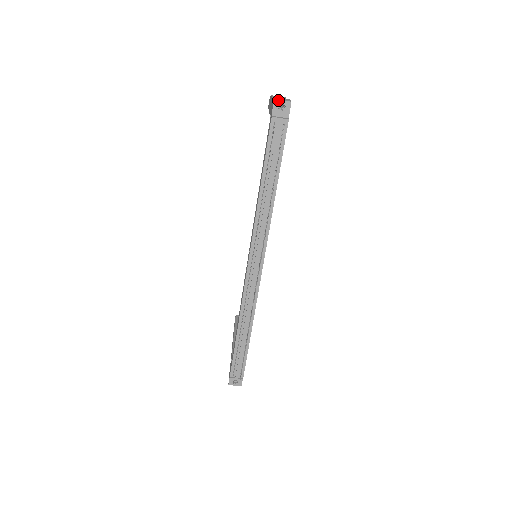
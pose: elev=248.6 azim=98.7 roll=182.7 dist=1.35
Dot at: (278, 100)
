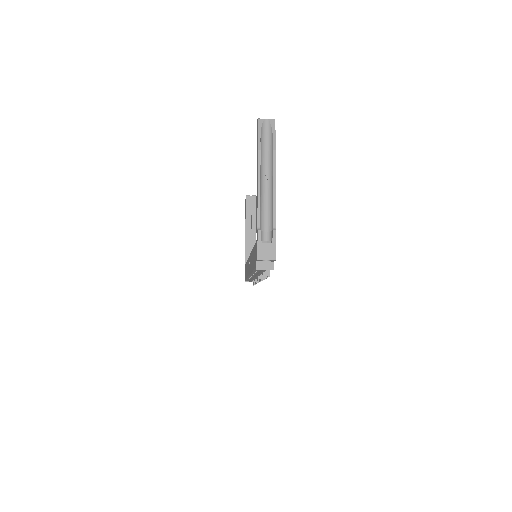
Dot at: (262, 260)
